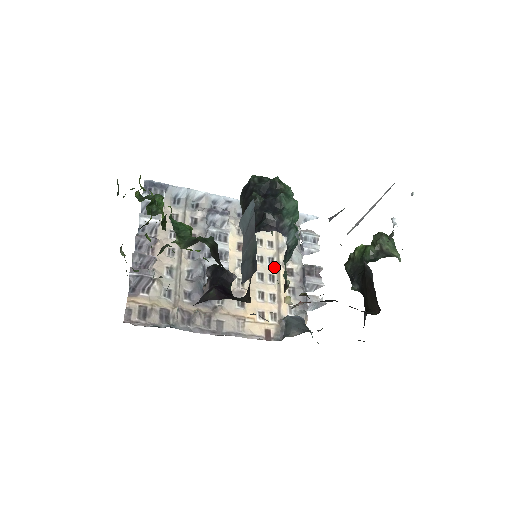
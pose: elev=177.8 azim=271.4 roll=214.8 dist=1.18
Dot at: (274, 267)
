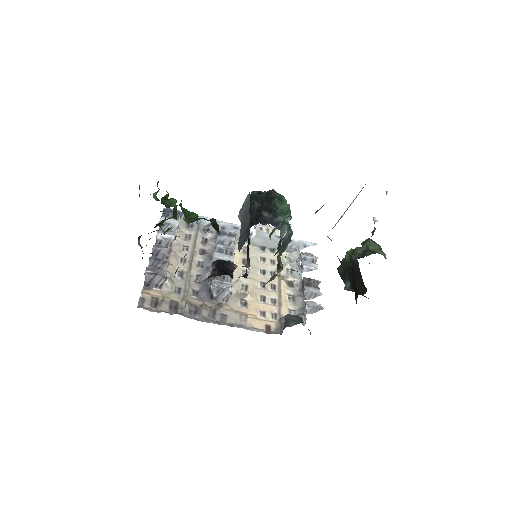
Dot at: (275, 279)
